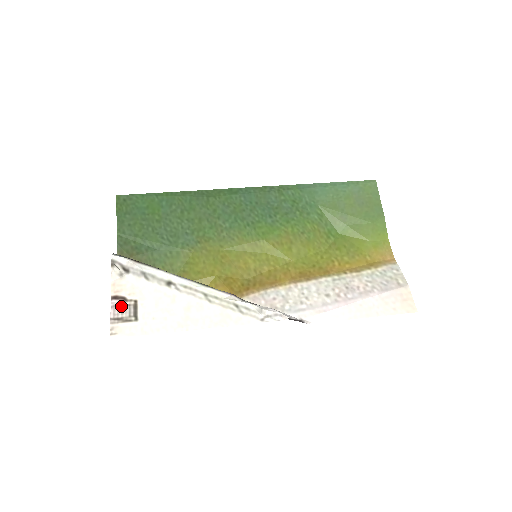
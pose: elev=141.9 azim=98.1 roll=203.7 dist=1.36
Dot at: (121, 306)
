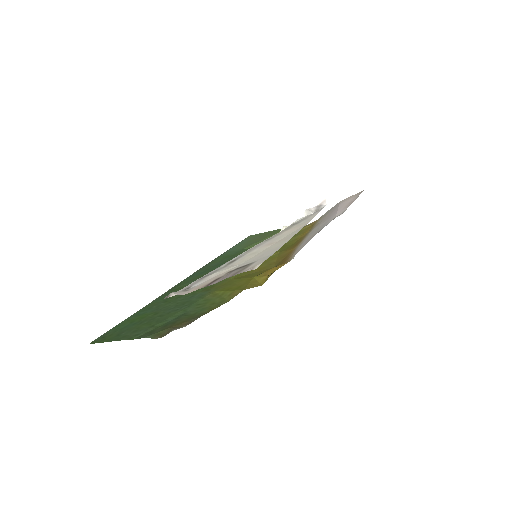
Dot at: (224, 277)
